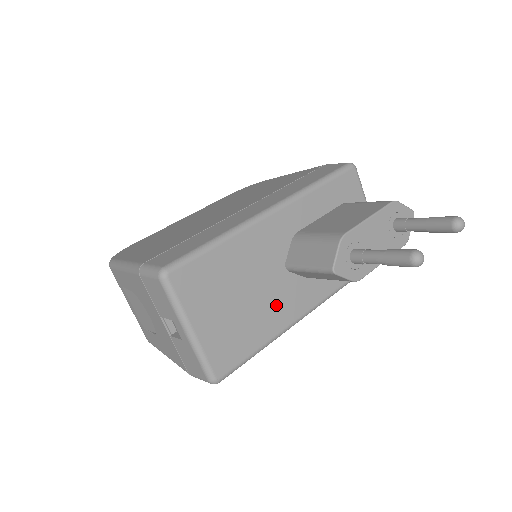
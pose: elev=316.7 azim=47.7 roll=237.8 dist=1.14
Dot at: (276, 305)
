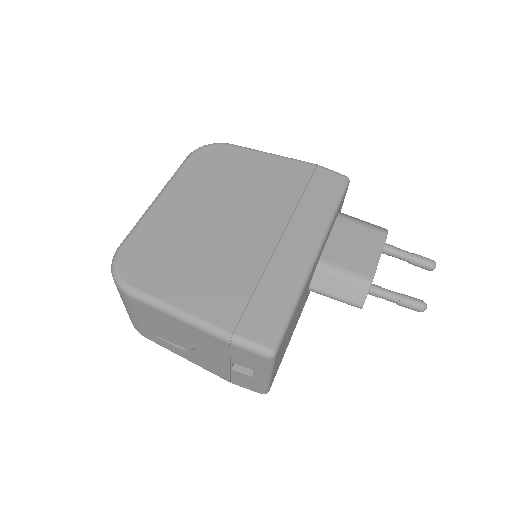
Dot at: occluded
